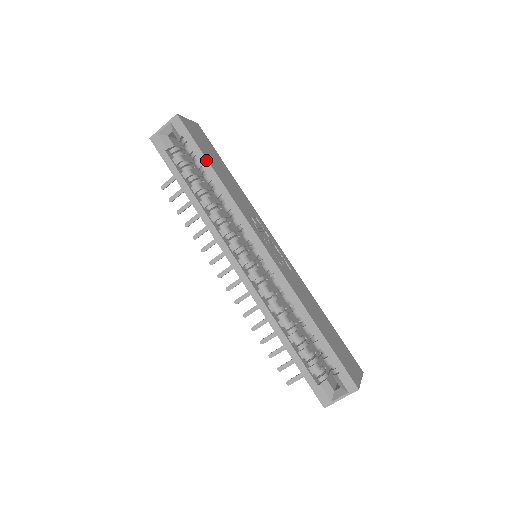
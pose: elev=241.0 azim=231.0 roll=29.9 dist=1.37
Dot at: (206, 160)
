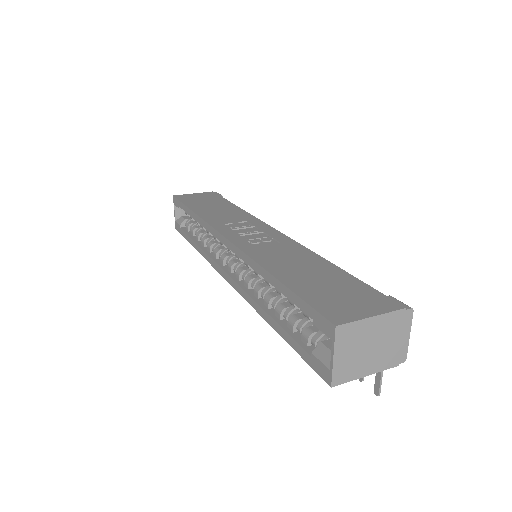
Dot at: (188, 208)
